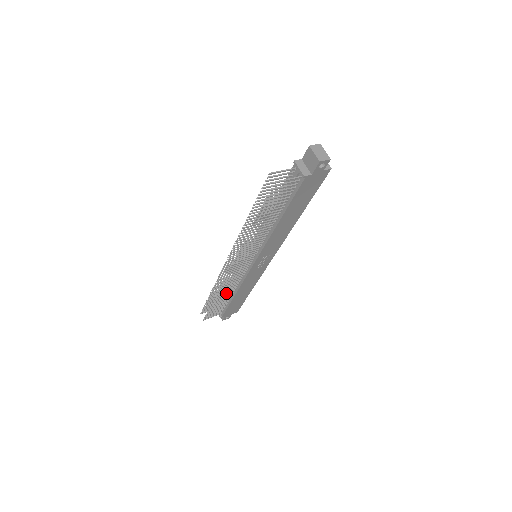
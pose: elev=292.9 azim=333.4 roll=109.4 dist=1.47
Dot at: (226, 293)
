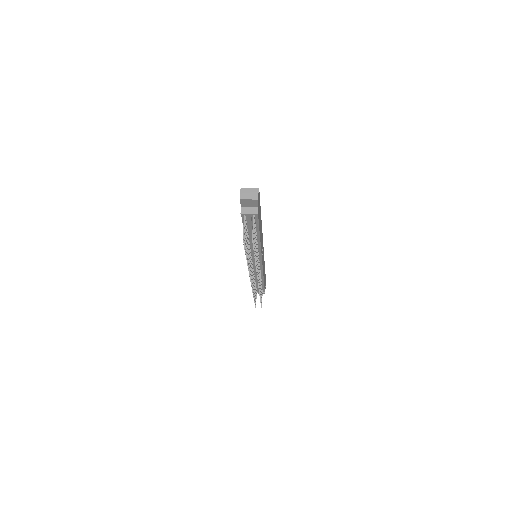
Dot at: occluded
